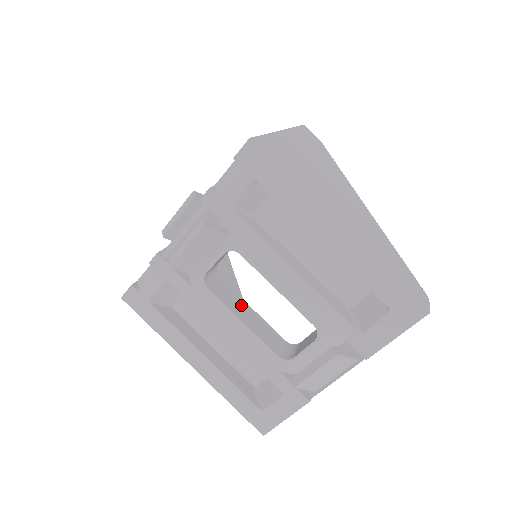
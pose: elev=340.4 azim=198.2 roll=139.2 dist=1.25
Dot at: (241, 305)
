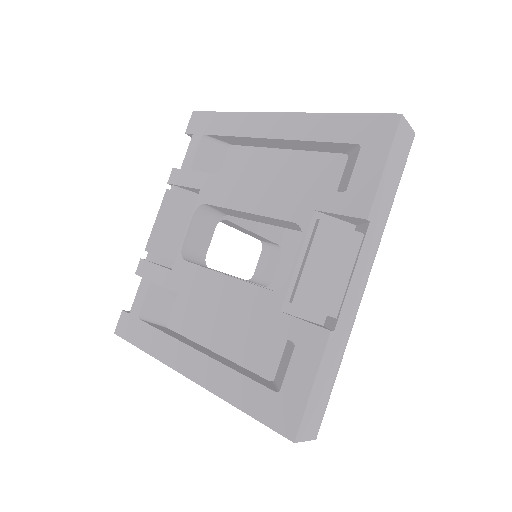
Dot at: occluded
